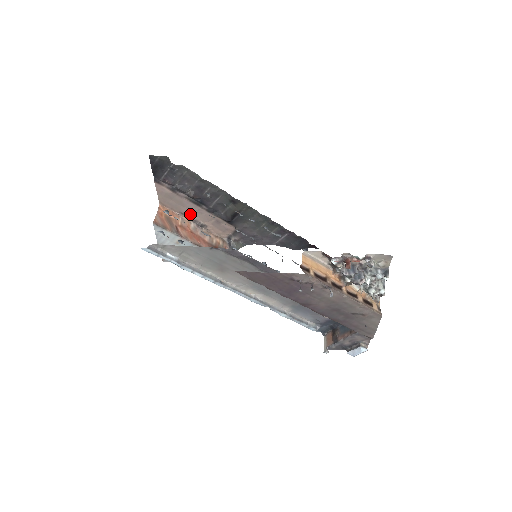
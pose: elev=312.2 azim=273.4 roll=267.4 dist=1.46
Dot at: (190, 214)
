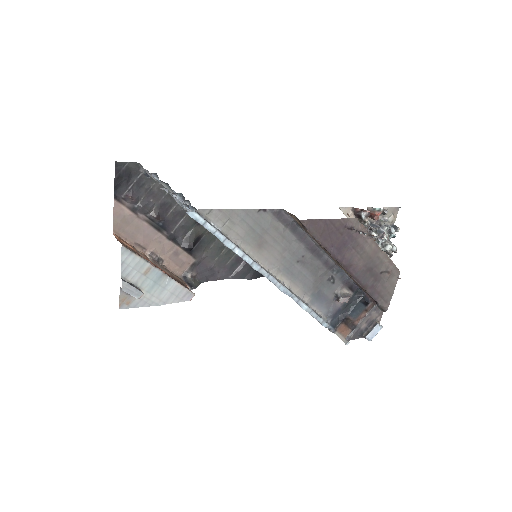
Dot at: (147, 245)
